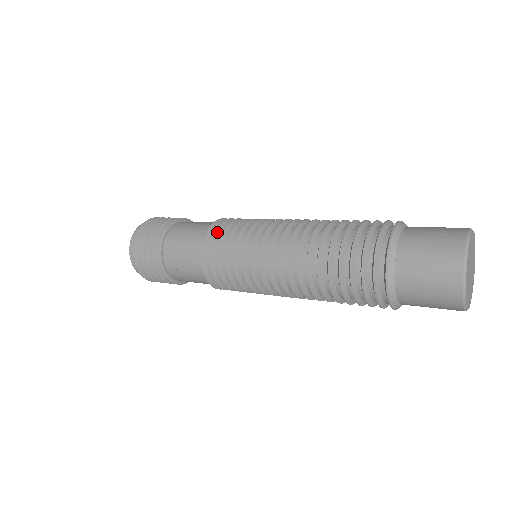
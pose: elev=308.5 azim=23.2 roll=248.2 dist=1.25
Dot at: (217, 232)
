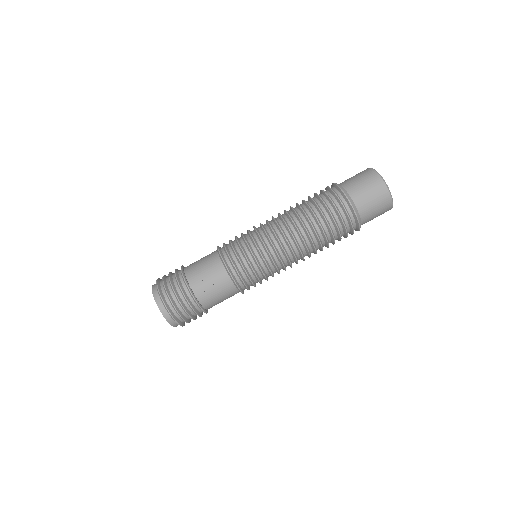
Dot at: (239, 271)
